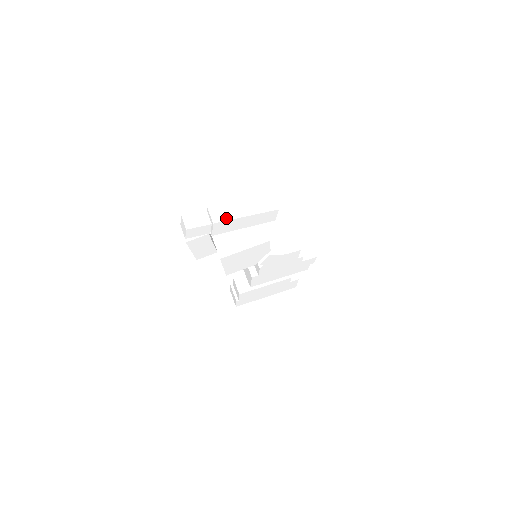
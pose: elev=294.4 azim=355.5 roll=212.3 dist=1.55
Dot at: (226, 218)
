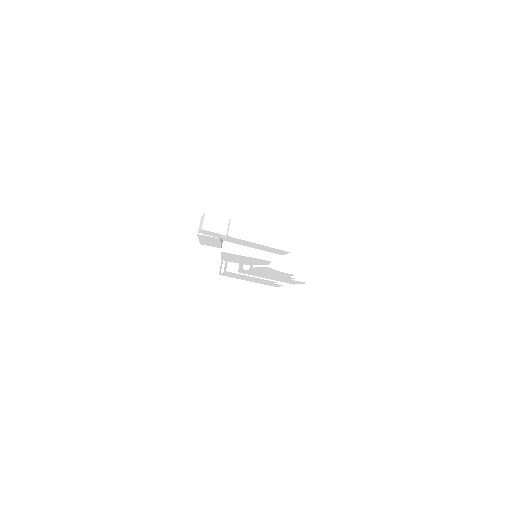
Dot at: (241, 237)
